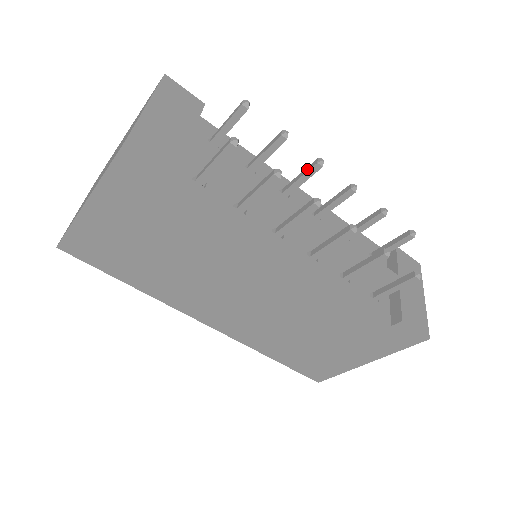
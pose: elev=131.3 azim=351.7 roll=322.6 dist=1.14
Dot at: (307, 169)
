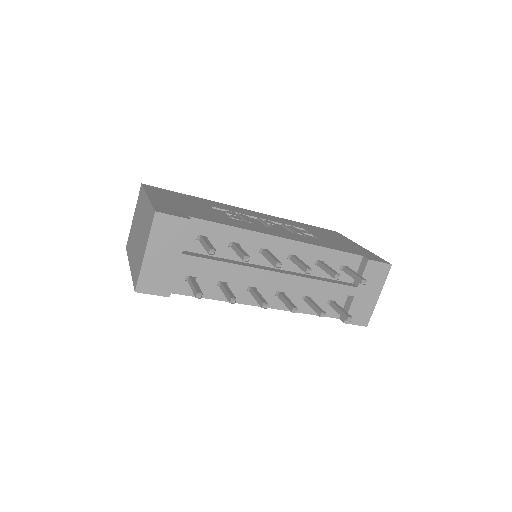
Dot at: (272, 261)
